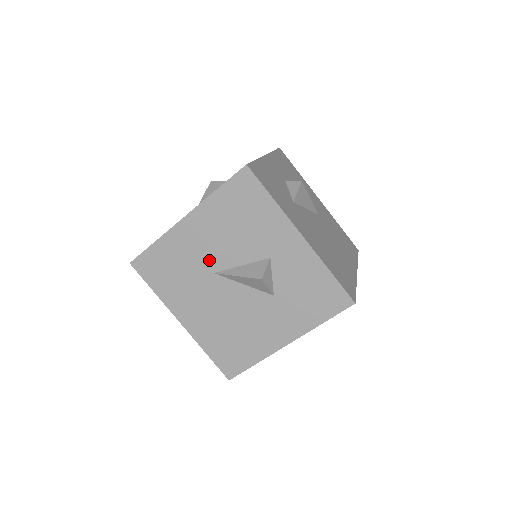
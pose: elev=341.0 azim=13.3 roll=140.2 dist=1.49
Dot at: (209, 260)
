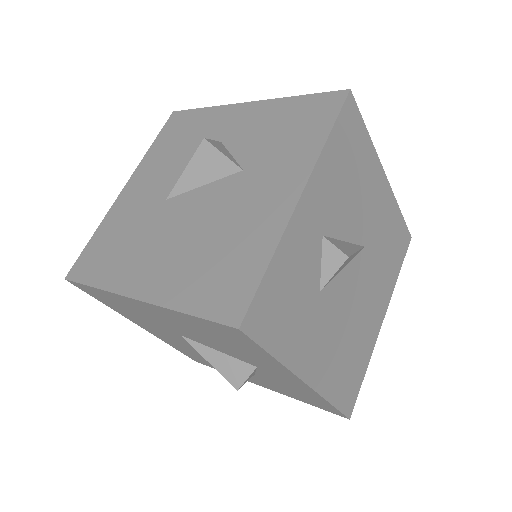
Dot at: (174, 329)
